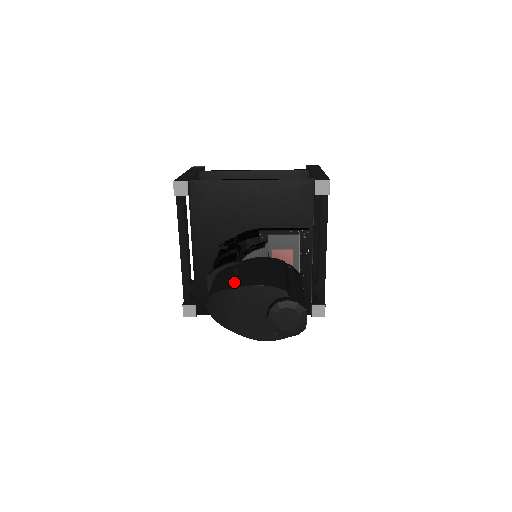
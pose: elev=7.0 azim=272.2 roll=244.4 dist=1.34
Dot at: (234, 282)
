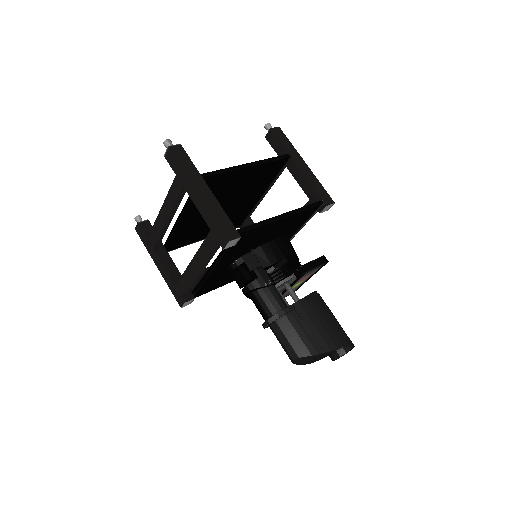
Dot at: (316, 344)
